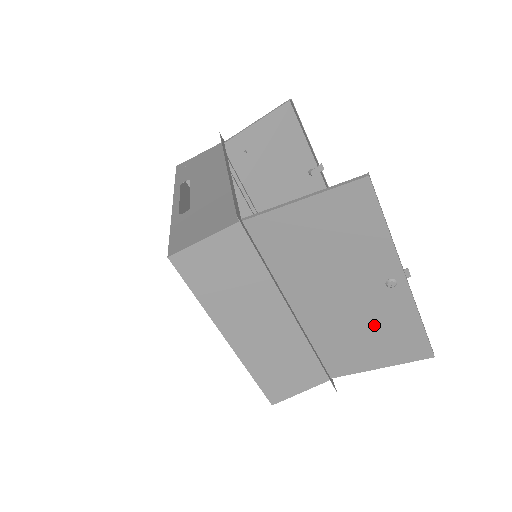
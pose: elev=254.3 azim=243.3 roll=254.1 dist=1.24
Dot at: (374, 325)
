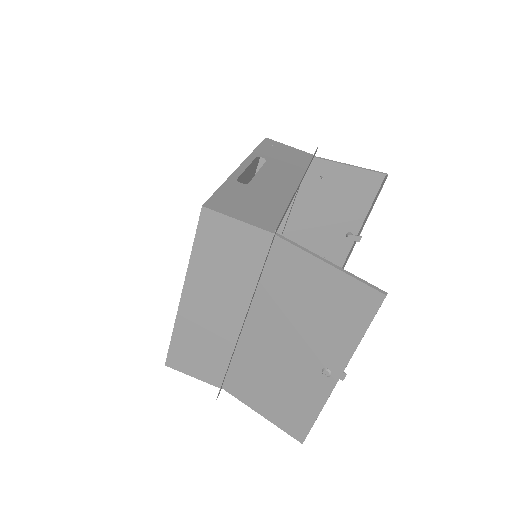
Dot at: (287, 385)
